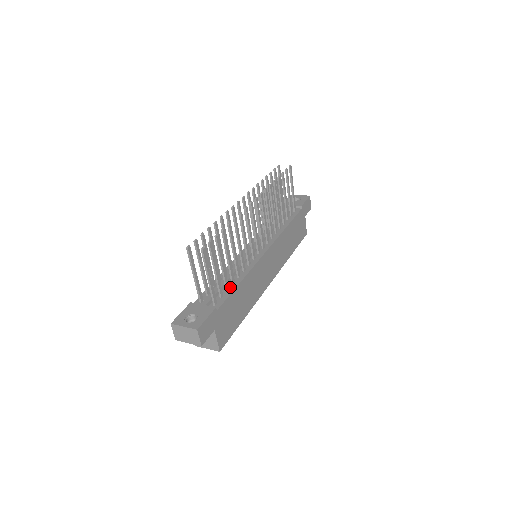
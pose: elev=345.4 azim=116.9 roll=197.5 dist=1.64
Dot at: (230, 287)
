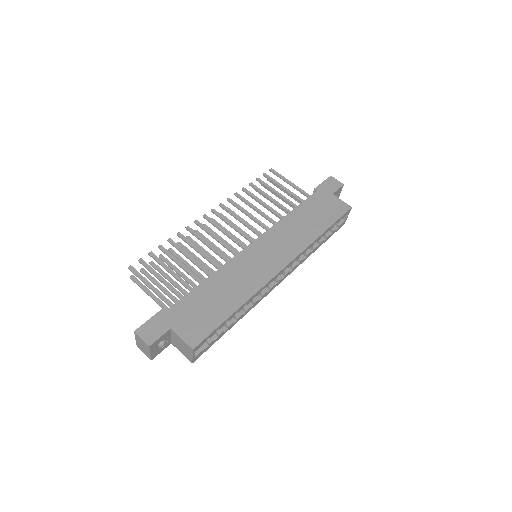
Dot at: occluded
